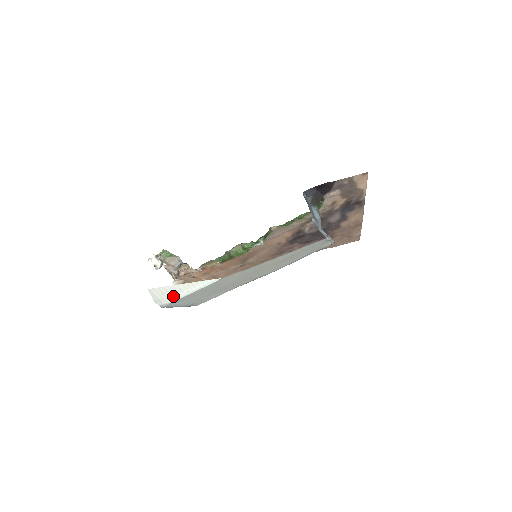
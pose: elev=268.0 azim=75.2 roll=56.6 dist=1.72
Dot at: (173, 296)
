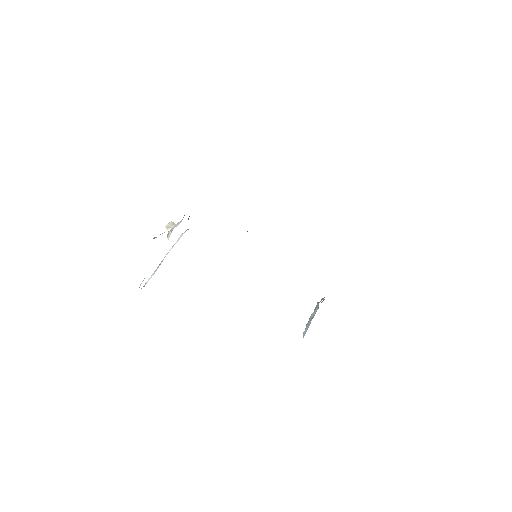
Dot at: occluded
